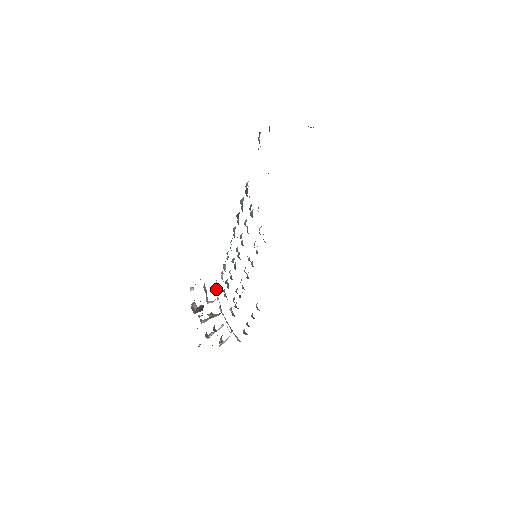
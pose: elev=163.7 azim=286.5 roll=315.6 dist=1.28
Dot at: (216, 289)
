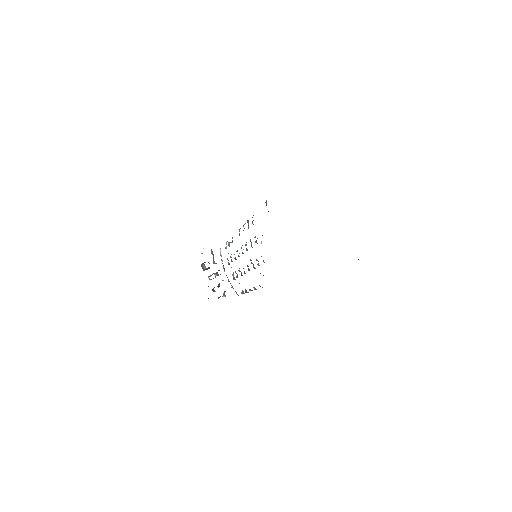
Dot at: (220, 252)
